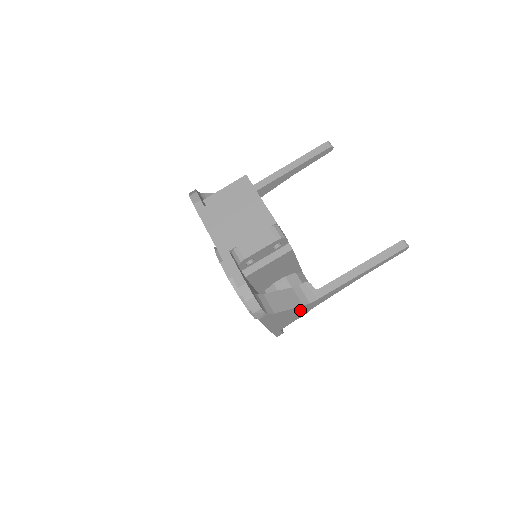
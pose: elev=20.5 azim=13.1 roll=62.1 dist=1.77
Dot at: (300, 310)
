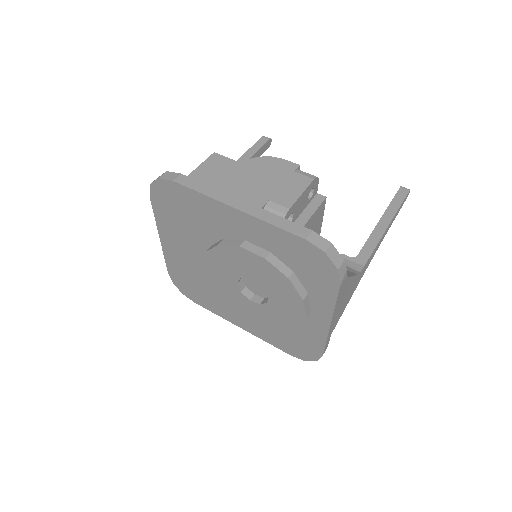
Dot at: (352, 287)
